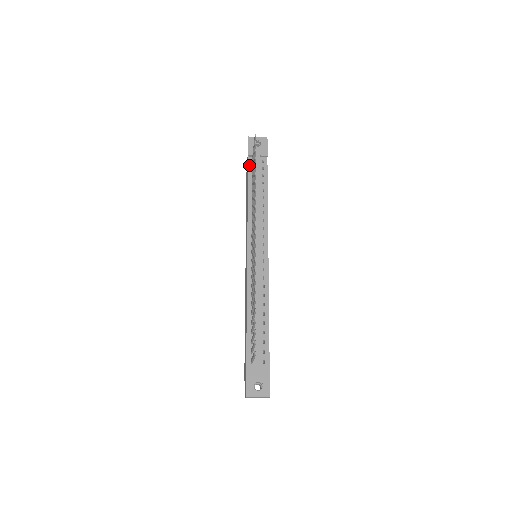
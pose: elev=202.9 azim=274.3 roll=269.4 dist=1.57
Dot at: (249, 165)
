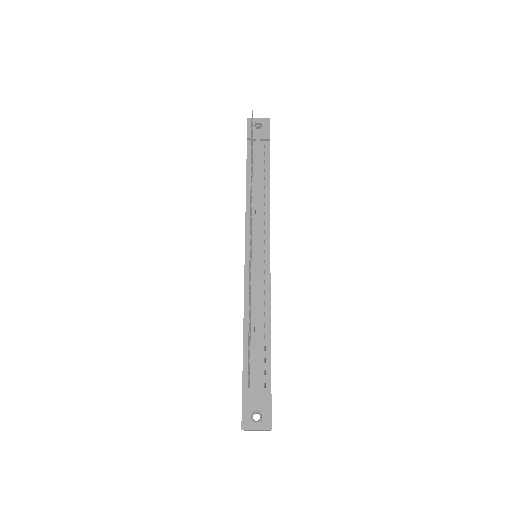
Dot at: (248, 150)
